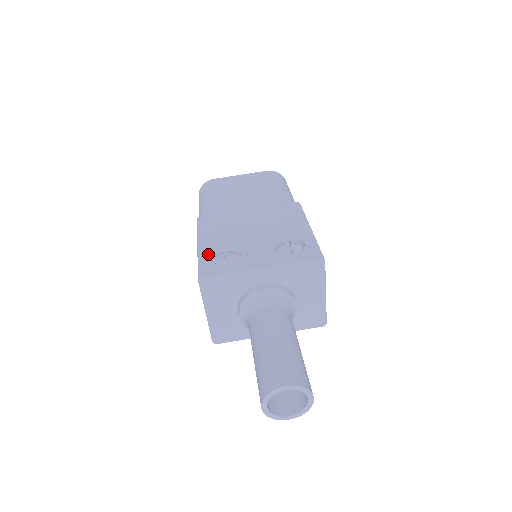
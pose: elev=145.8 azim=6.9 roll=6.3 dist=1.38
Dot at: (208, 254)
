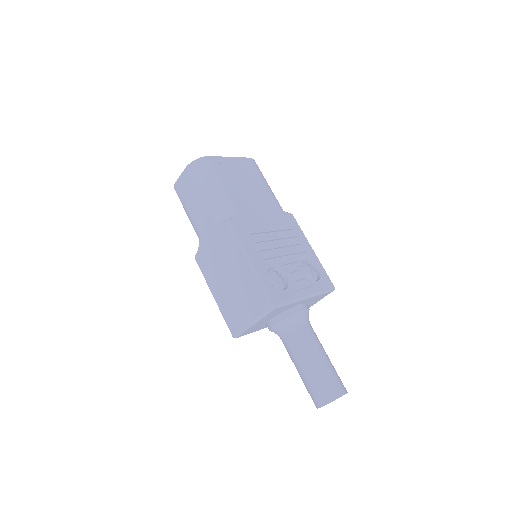
Dot at: (265, 276)
